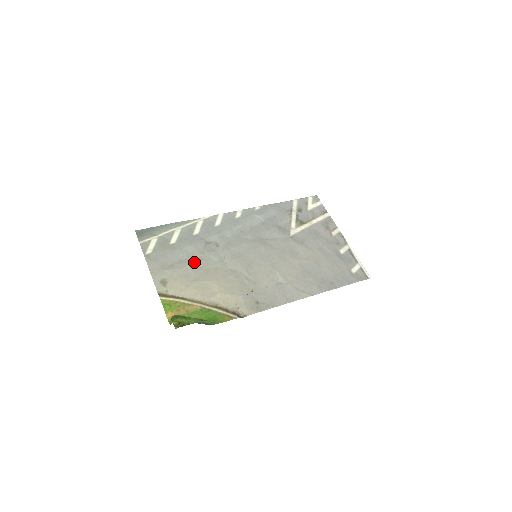
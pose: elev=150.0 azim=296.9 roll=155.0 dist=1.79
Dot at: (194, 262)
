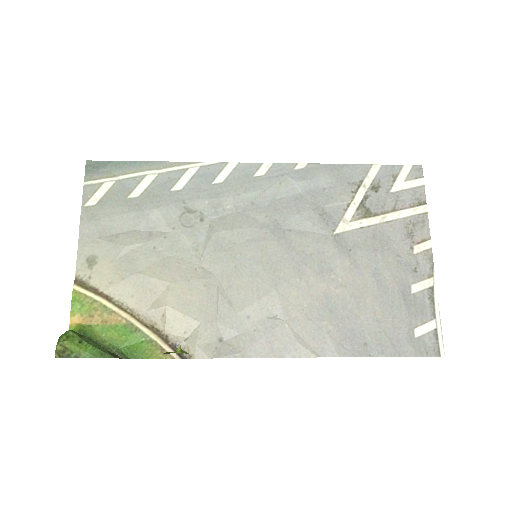
Dot at: (151, 239)
